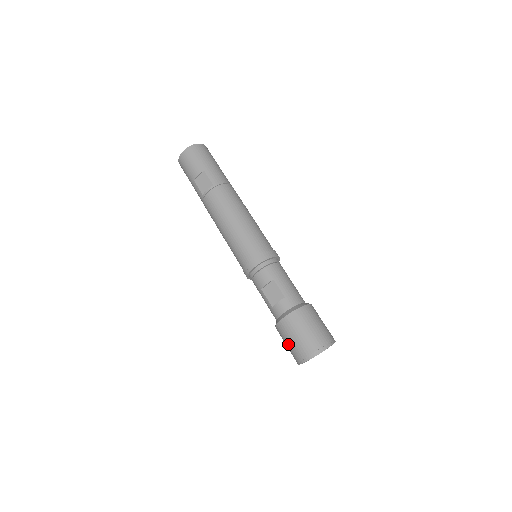
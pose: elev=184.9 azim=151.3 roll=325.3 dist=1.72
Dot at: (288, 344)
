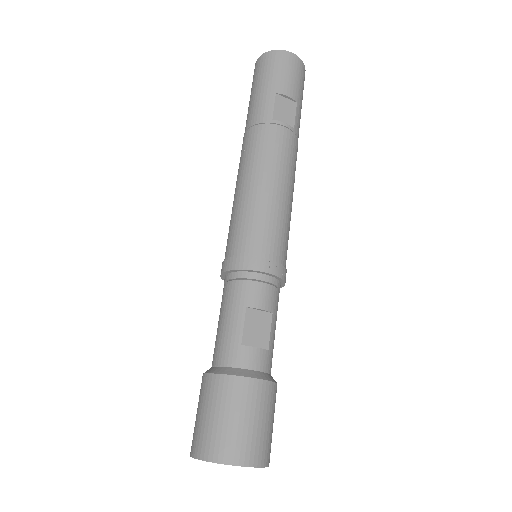
Dot at: (223, 419)
